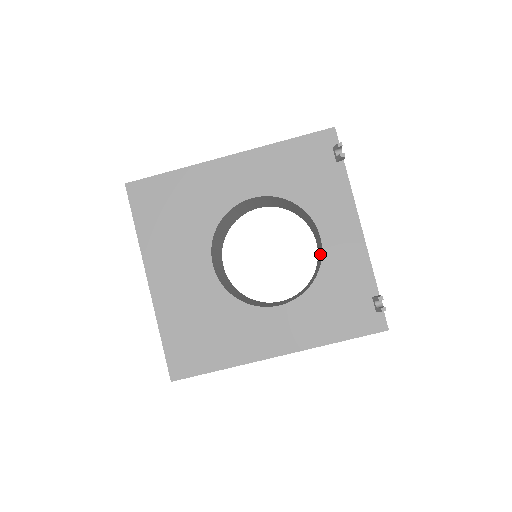
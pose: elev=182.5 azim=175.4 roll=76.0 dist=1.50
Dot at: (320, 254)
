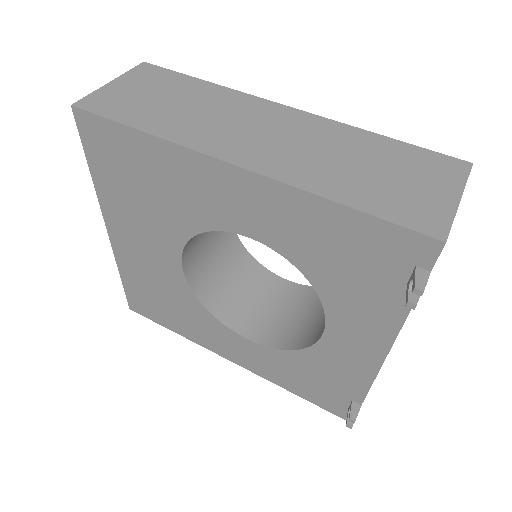
Dot at: occluded
